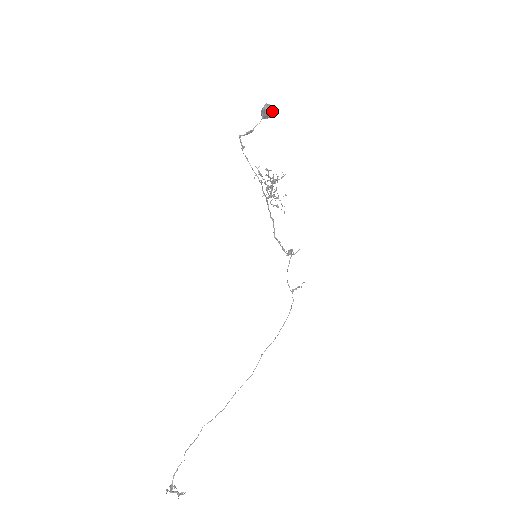
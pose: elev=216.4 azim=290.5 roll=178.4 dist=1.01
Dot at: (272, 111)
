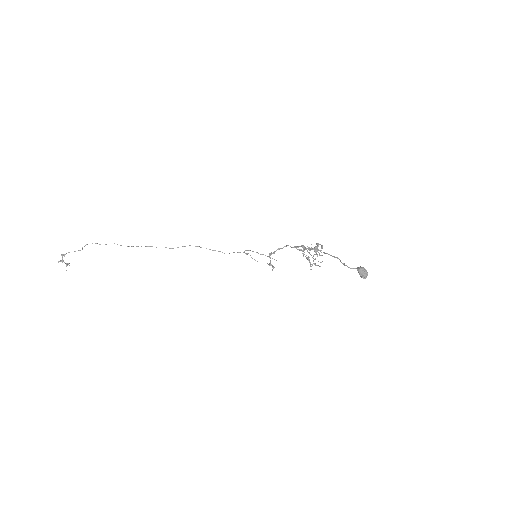
Dot at: (364, 275)
